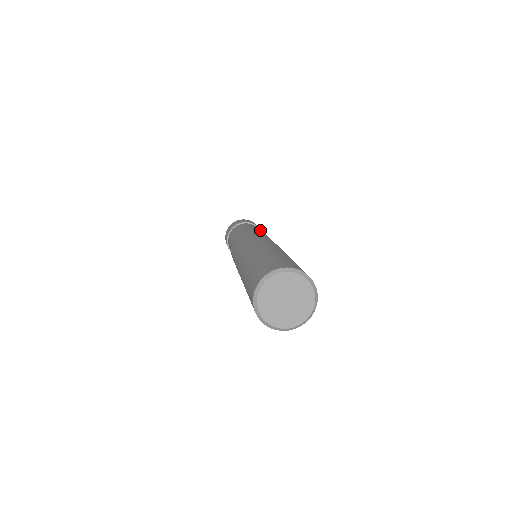
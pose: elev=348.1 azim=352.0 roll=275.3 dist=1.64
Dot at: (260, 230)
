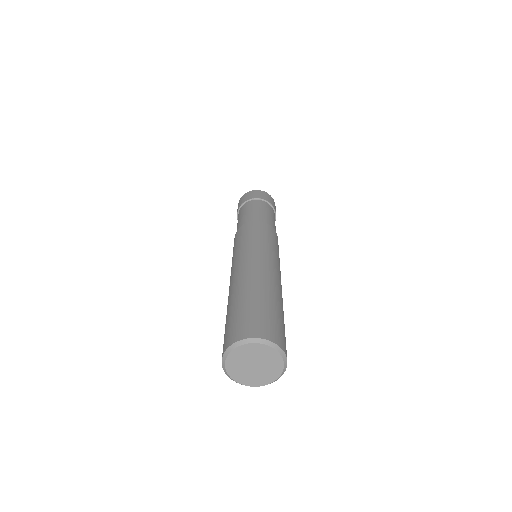
Dot at: (275, 212)
